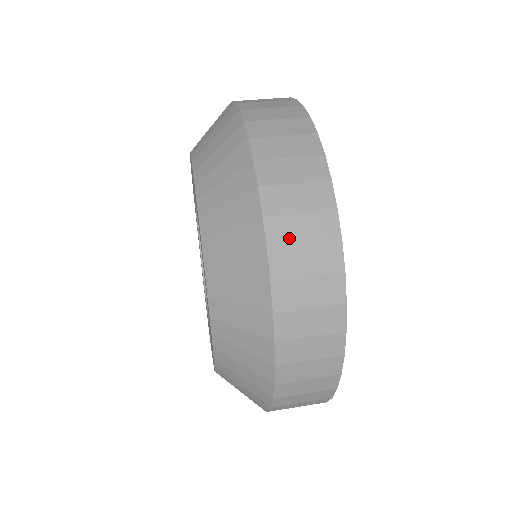
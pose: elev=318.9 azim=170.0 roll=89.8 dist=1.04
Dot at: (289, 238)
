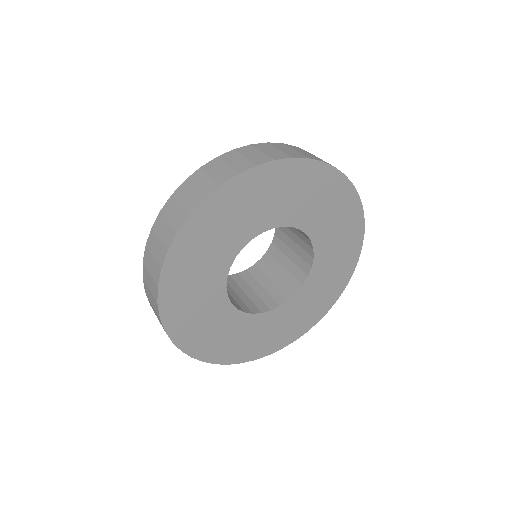
Dot at: (147, 281)
